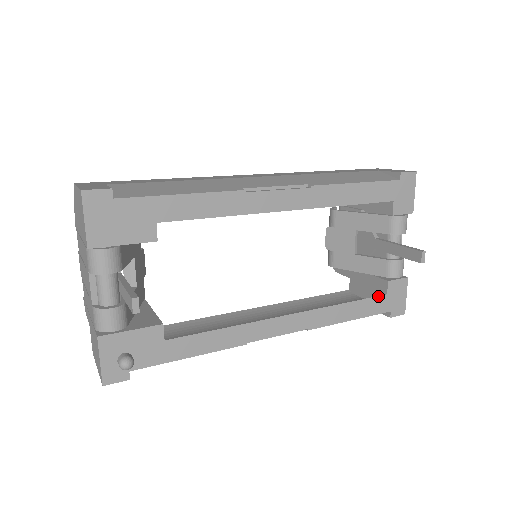
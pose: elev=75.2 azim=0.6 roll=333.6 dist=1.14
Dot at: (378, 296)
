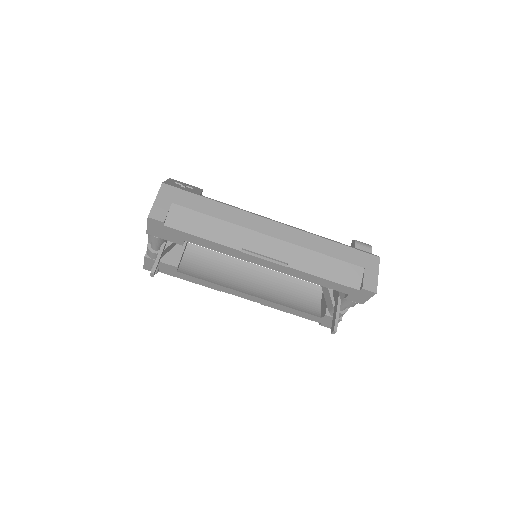
Dot at: (315, 316)
